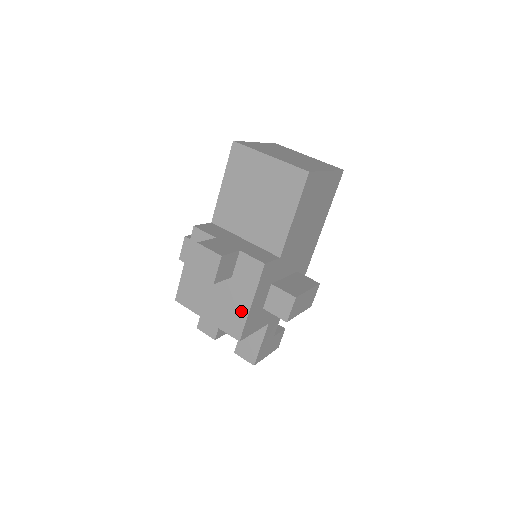
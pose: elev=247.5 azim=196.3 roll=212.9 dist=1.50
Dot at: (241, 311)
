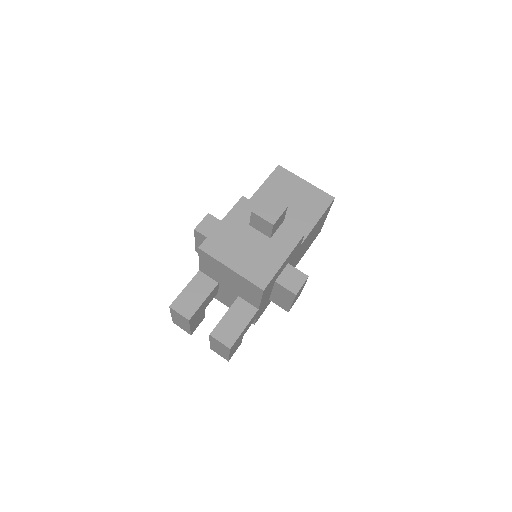
Dot at: (273, 265)
